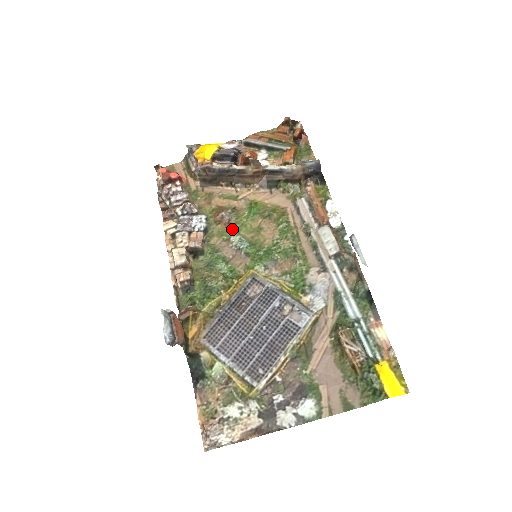
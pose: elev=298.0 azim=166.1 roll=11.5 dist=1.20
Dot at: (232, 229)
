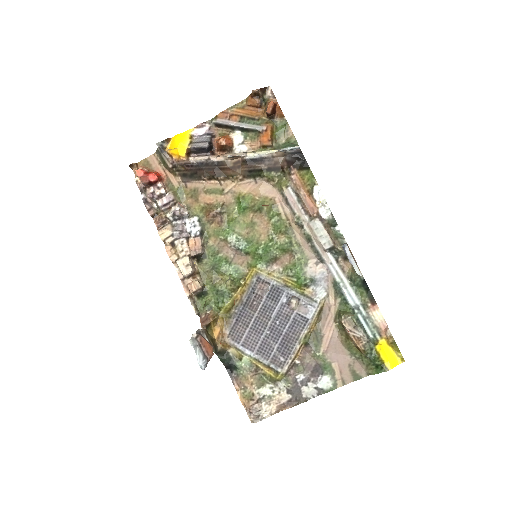
Dot at: (226, 227)
